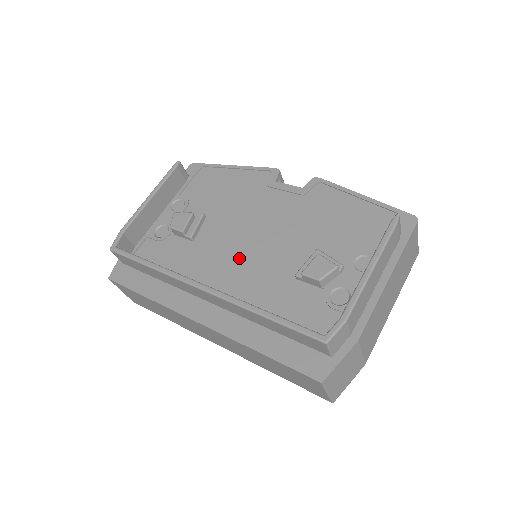
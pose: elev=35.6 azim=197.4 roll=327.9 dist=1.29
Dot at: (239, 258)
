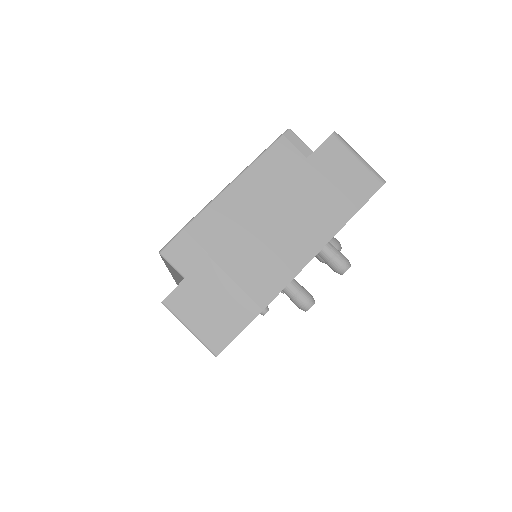
Dot at: occluded
